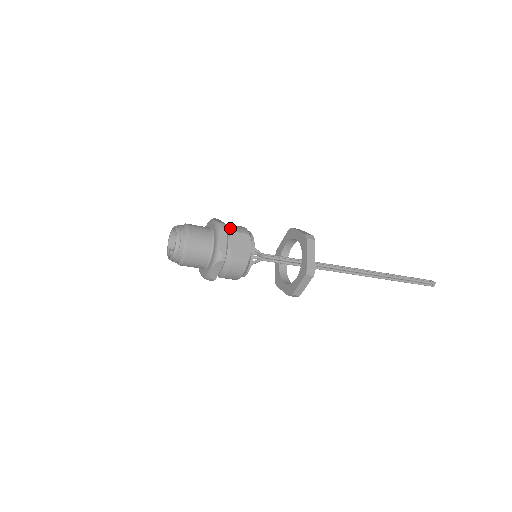
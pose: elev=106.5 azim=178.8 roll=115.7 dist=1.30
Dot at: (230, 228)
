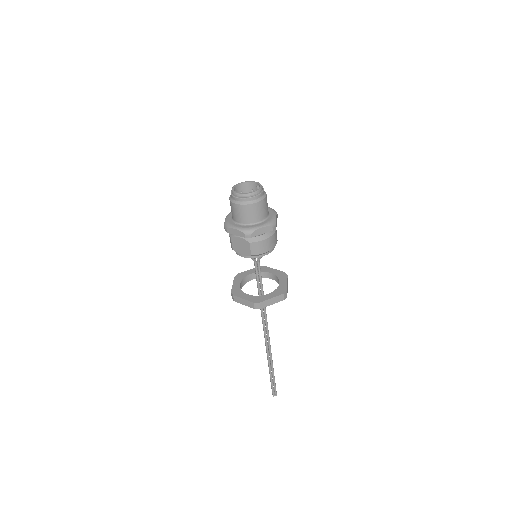
Dot at: occluded
